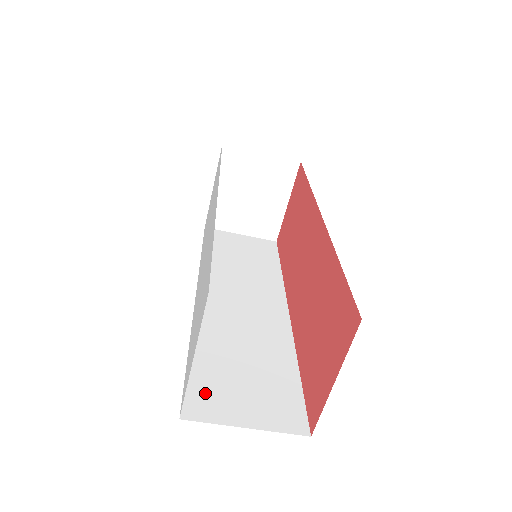
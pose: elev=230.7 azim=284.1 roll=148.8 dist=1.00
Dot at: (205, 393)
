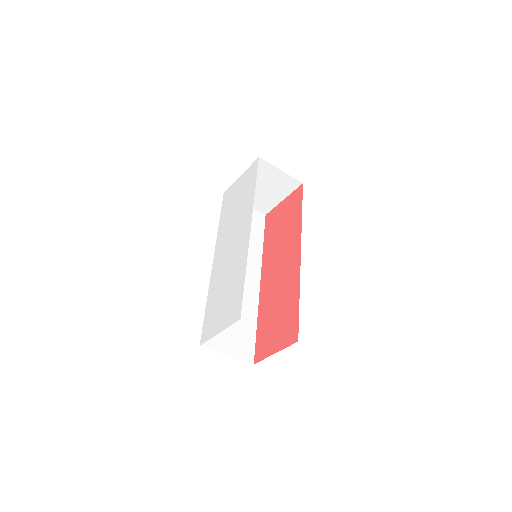
Dot at: occluded
